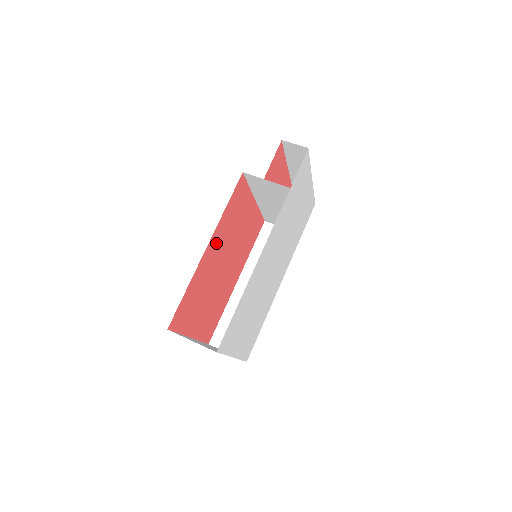
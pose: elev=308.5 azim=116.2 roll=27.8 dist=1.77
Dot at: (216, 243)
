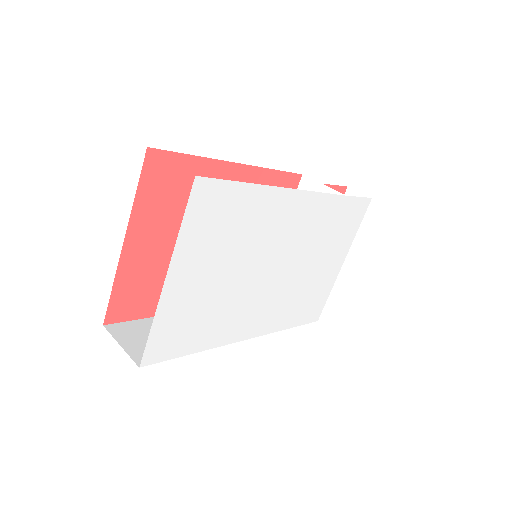
Dot at: occluded
